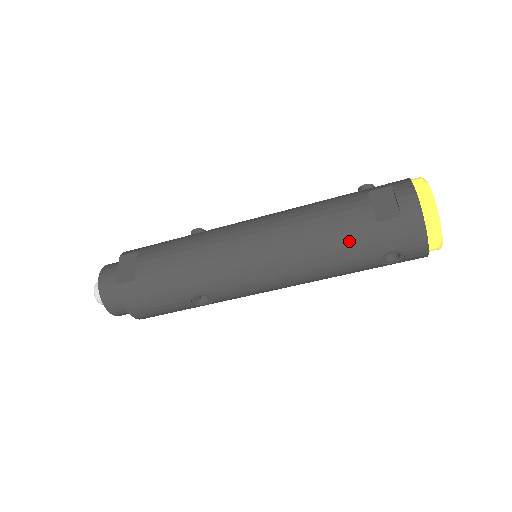
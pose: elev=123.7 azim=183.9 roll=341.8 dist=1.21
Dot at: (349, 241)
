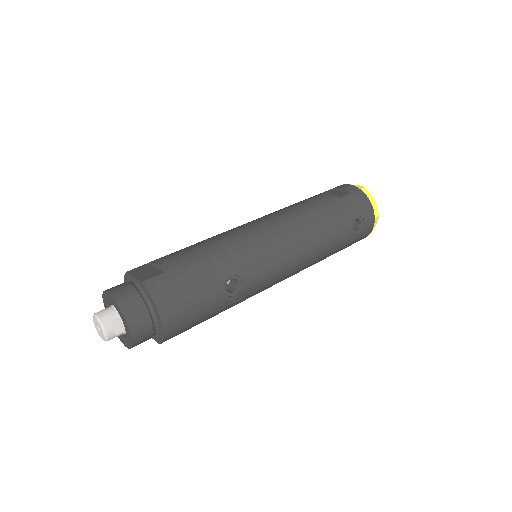
Dot at: (330, 211)
